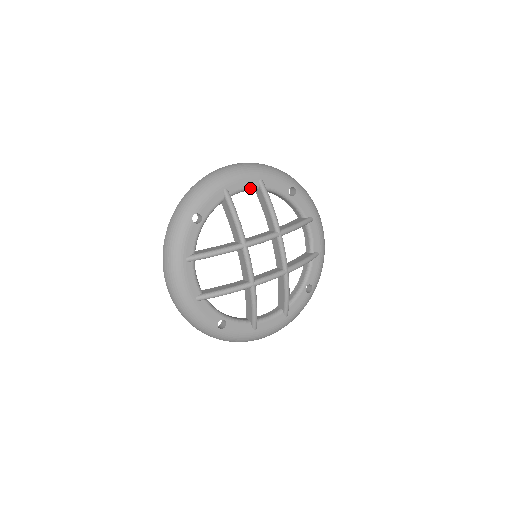
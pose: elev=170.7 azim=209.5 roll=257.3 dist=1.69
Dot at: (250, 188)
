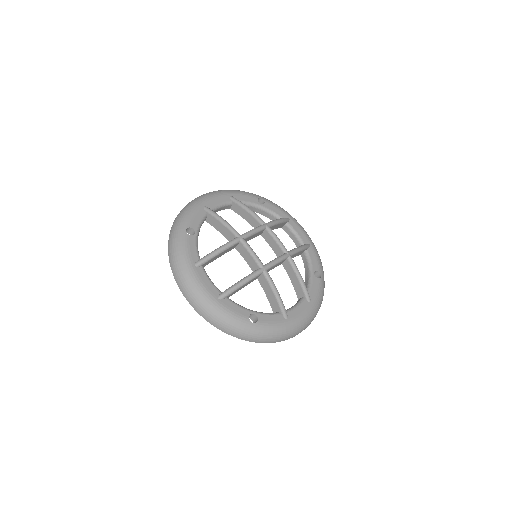
Dot at: (225, 204)
